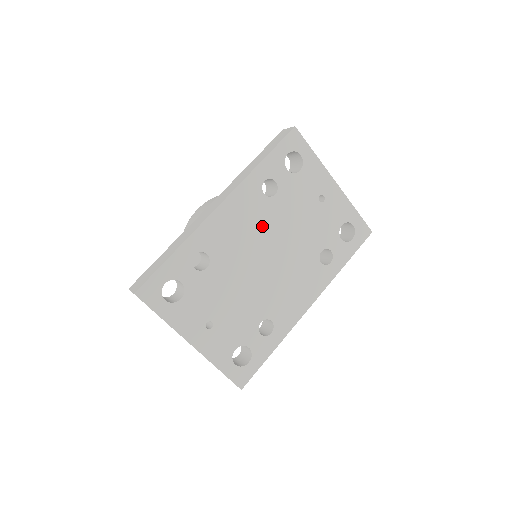
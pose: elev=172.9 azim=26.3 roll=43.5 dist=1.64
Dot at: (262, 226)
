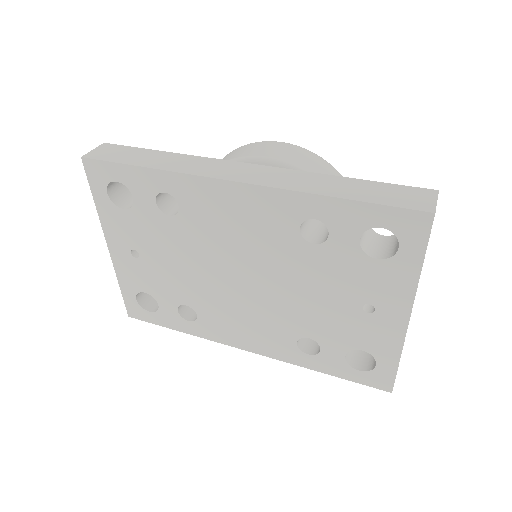
Dot at: (264, 250)
